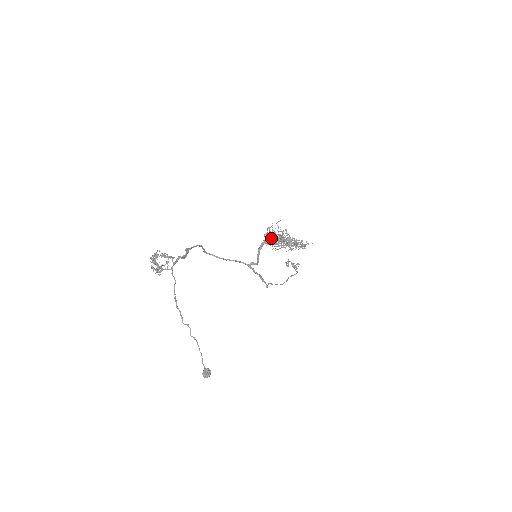
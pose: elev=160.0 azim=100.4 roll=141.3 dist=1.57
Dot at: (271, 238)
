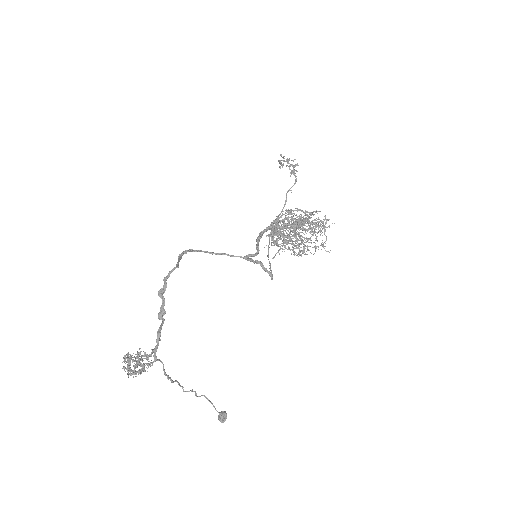
Dot at: occluded
